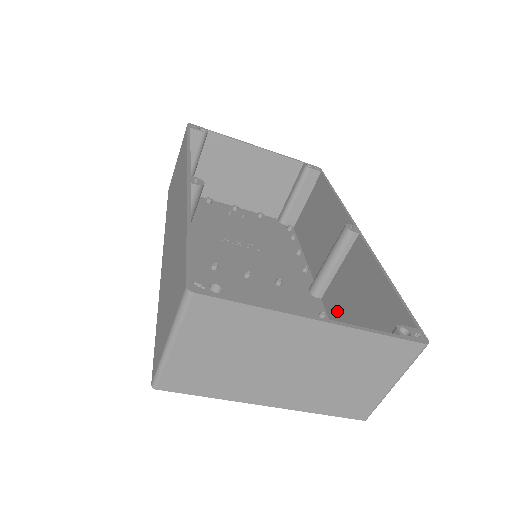
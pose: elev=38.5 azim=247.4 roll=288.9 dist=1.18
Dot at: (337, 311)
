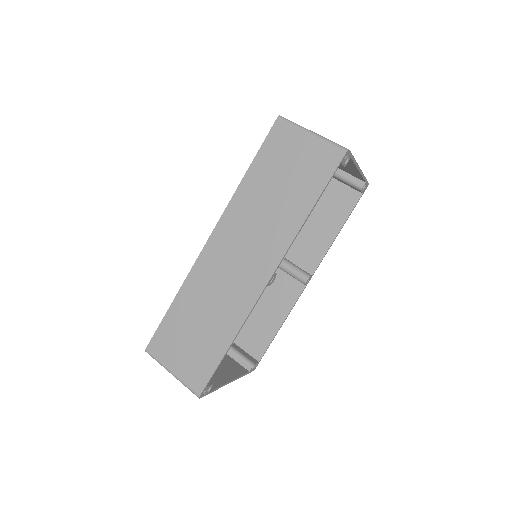
Dot at: occluded
